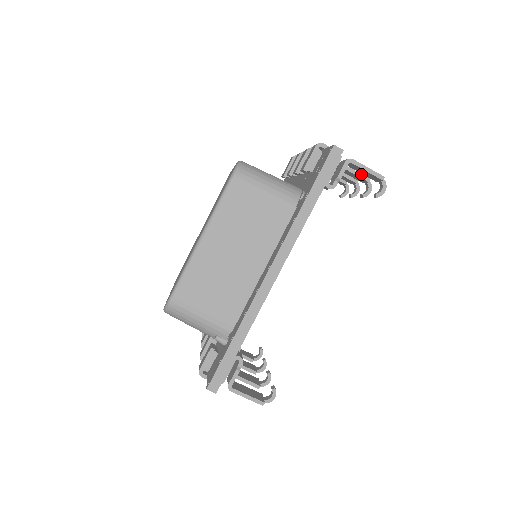
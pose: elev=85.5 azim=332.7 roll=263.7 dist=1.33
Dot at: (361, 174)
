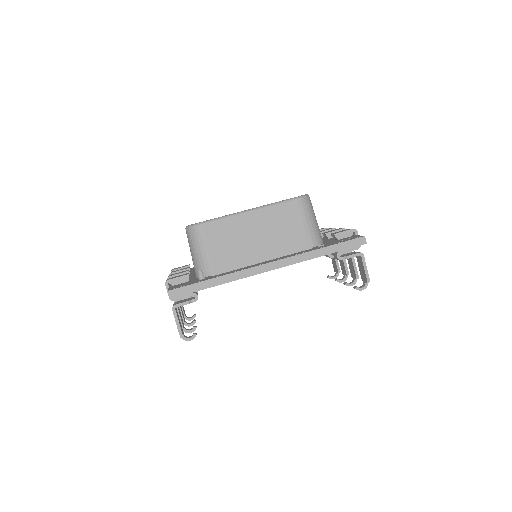
Dot at: (357, 271)
